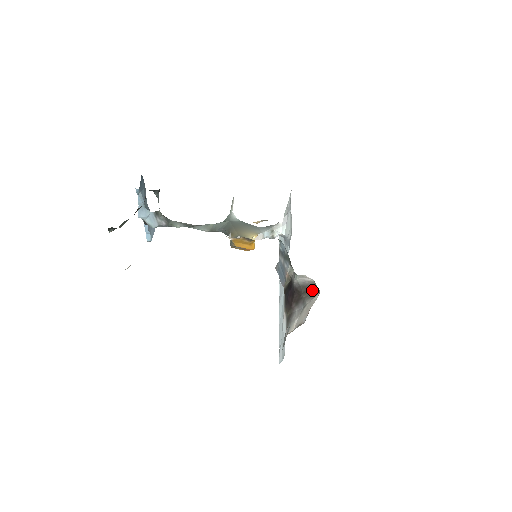
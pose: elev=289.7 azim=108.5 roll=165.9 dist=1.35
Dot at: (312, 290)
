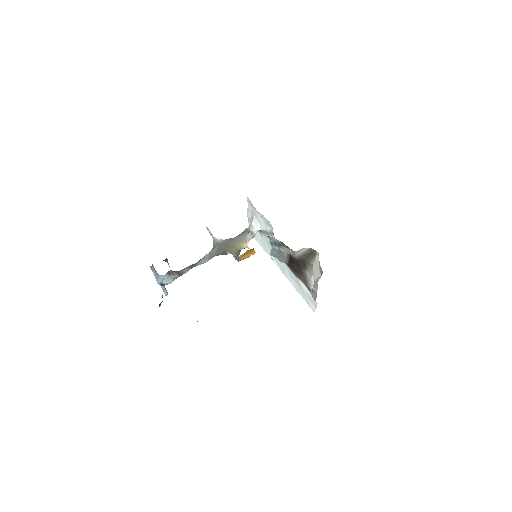
Dot at: (311, 254)
